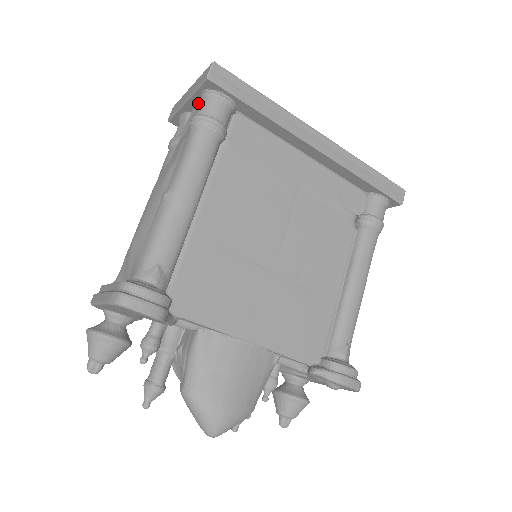
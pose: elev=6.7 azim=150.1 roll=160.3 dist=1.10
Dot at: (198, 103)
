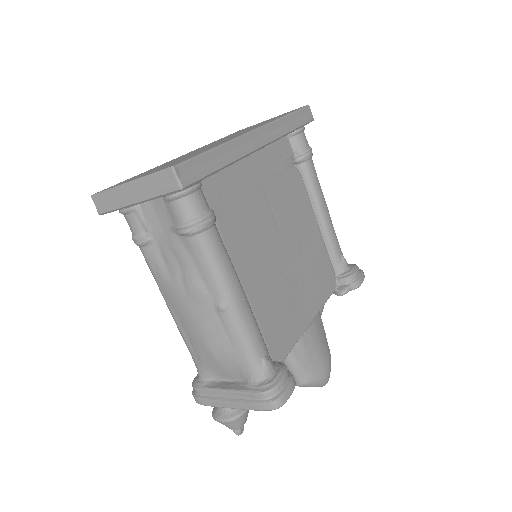
Dot at: occluded
